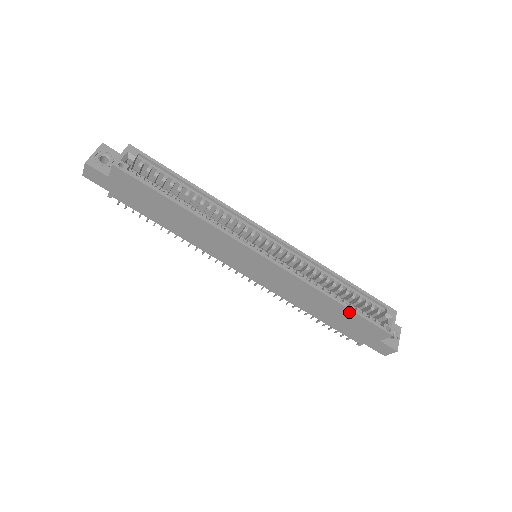
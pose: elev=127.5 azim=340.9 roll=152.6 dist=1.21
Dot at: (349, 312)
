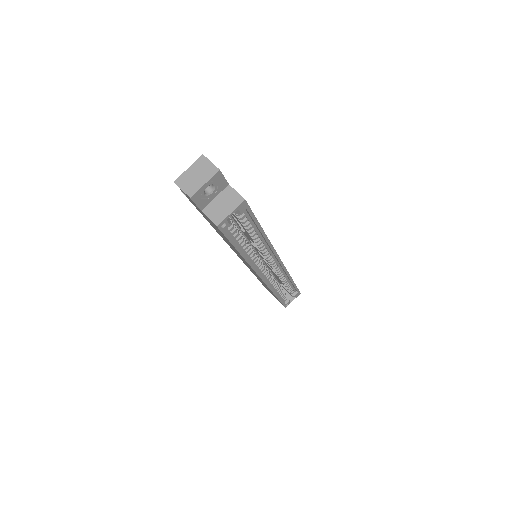
Dot at: occluded
